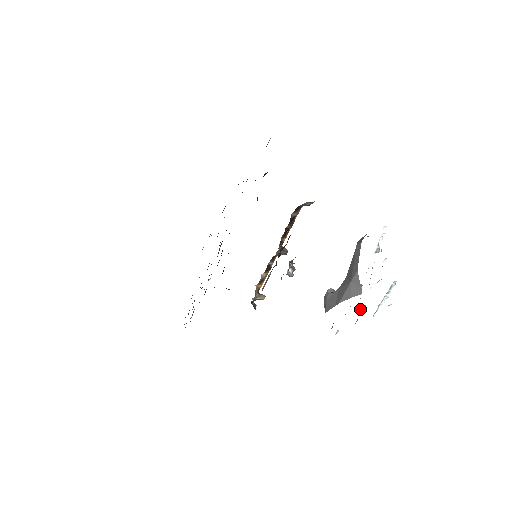
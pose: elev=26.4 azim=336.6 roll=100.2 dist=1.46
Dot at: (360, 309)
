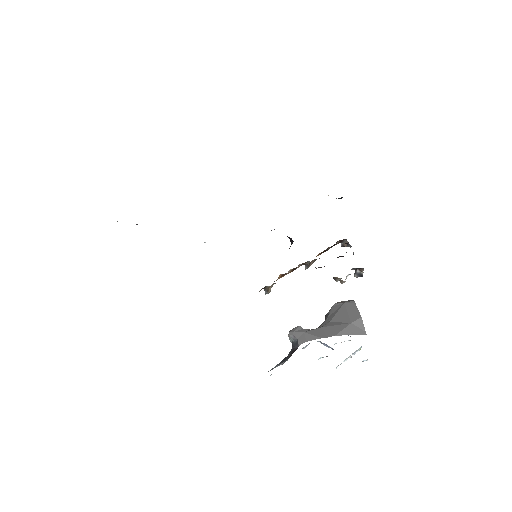
Dot at: (319, 358)
